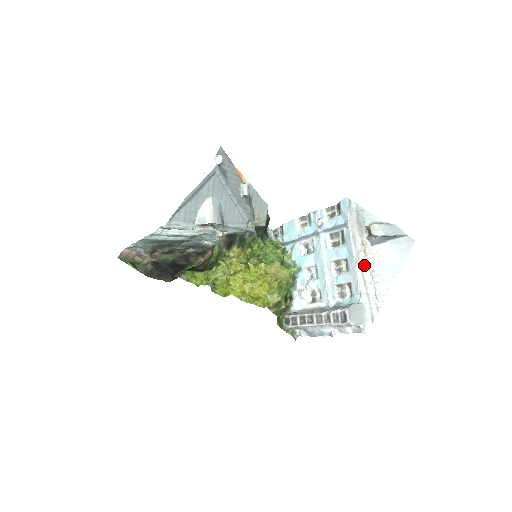
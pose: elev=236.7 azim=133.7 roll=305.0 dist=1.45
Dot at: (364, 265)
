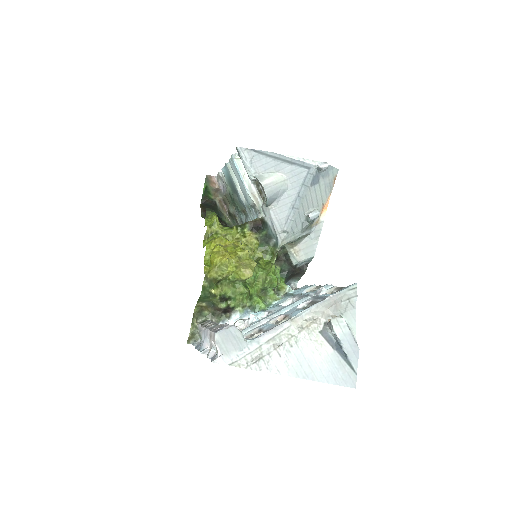
Dot at: (292, 331)
